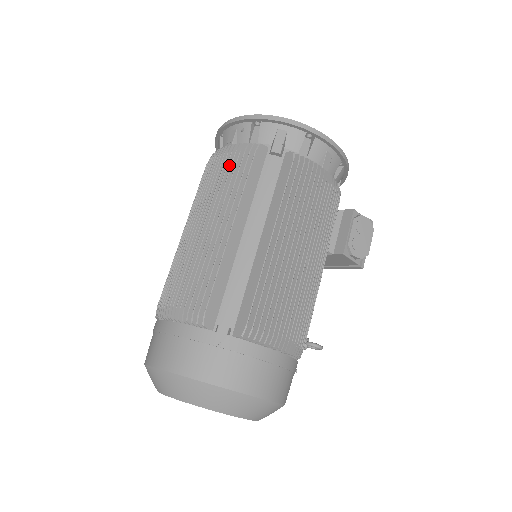
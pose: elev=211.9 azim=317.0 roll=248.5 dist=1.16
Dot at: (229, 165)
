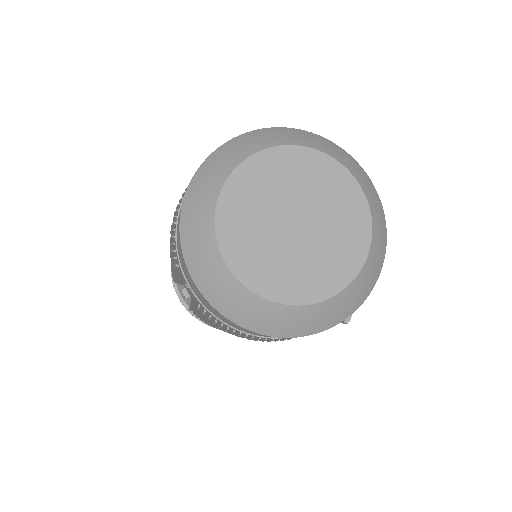
Dot at: occluded
